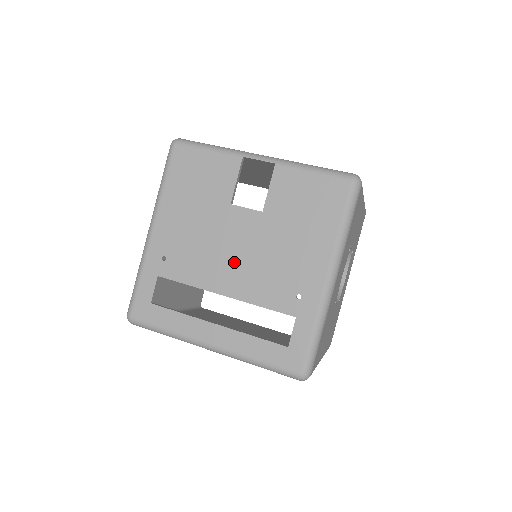
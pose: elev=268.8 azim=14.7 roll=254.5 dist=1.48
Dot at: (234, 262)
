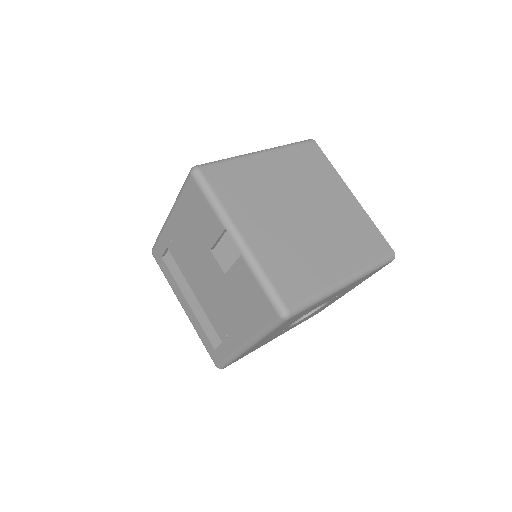
Dot at: (203, 283)
